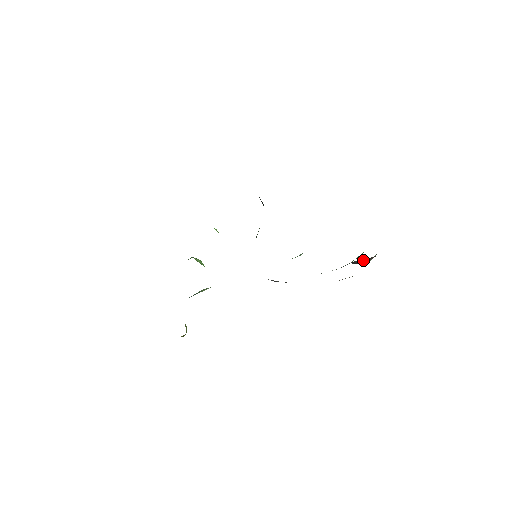
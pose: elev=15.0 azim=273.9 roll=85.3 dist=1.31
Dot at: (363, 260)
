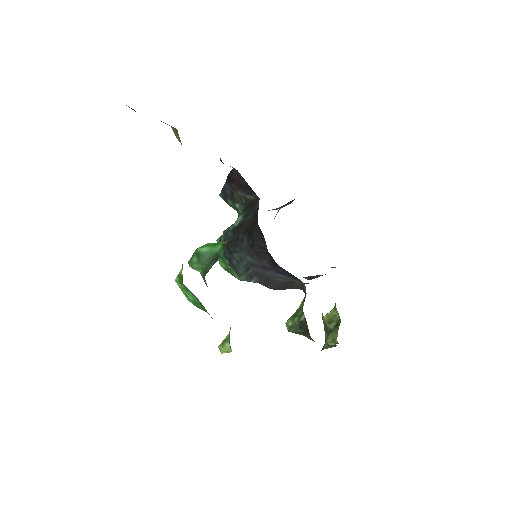
Dot at: occluded
